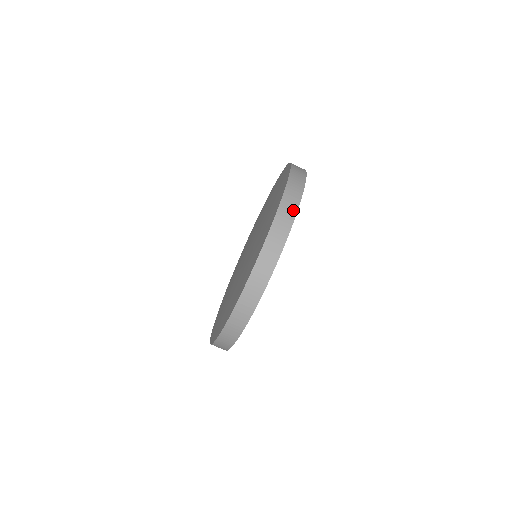
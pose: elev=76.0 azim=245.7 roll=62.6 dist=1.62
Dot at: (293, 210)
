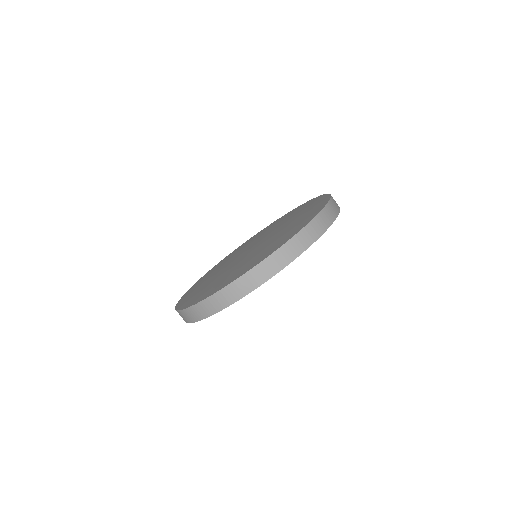
Dot at: (333, 216)
